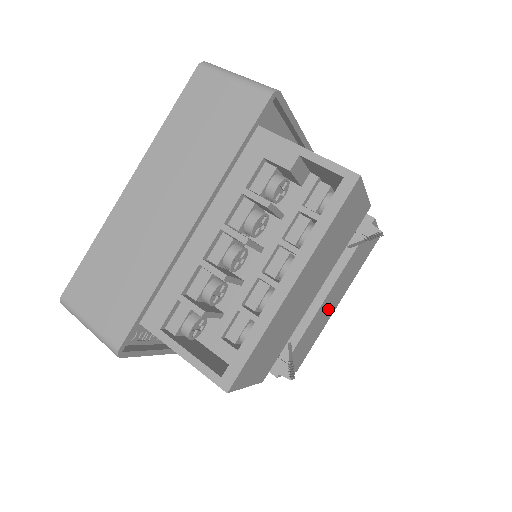
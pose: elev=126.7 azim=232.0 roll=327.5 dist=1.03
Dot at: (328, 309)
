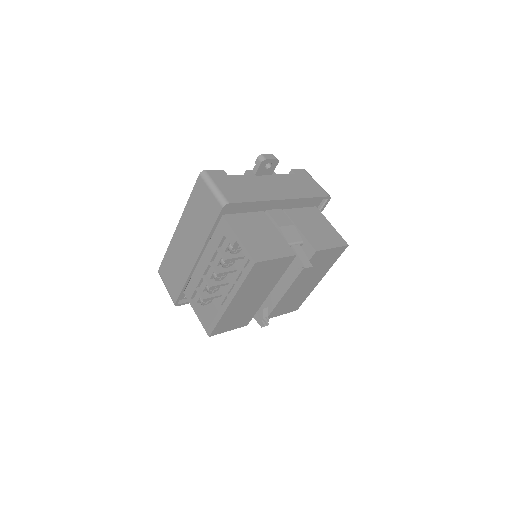
Dot at: (304, 287)
